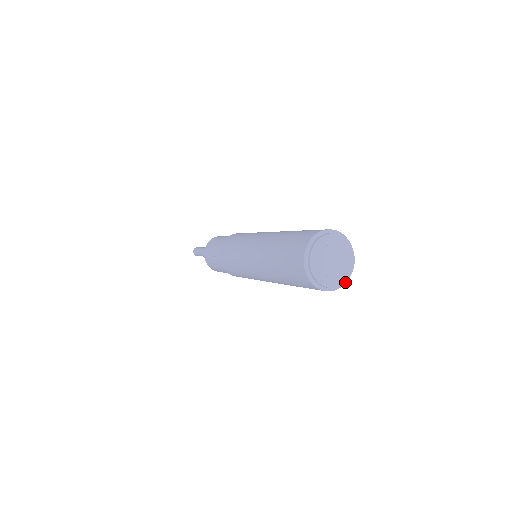
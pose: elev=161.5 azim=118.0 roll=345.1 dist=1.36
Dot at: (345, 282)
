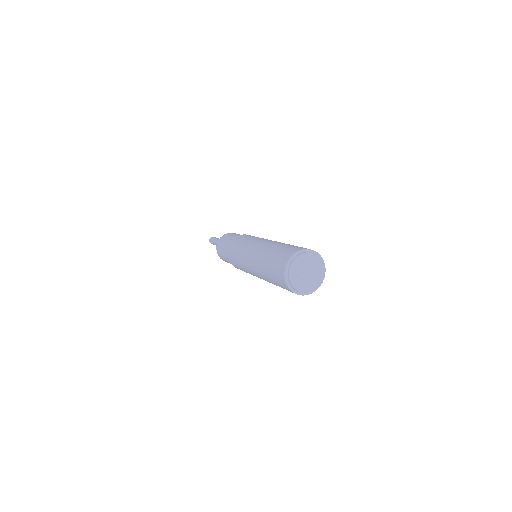
Dot at: (315, 290)
